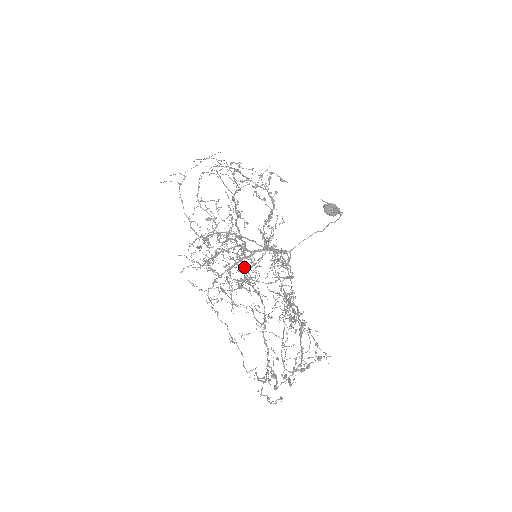
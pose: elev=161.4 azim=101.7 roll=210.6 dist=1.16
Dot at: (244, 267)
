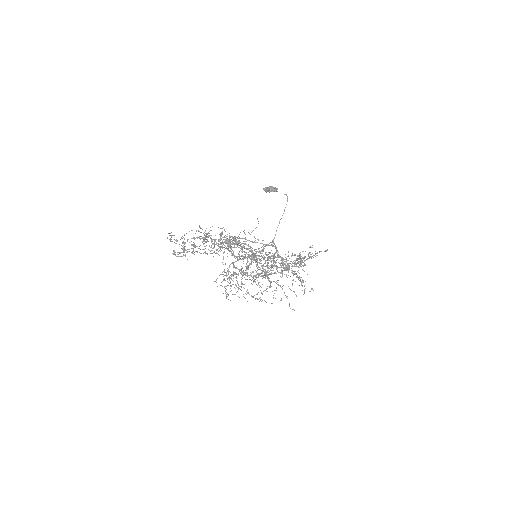
Dot at: occluded
